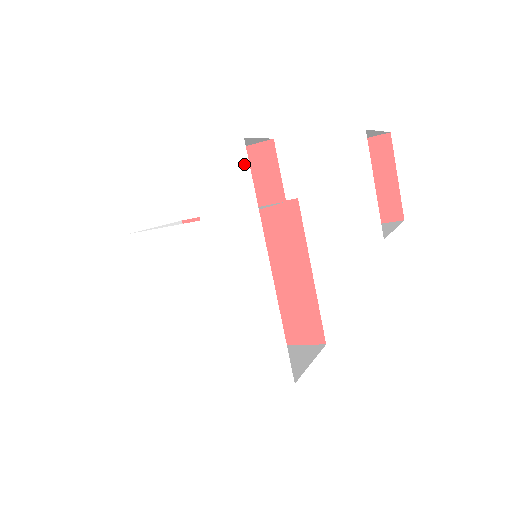
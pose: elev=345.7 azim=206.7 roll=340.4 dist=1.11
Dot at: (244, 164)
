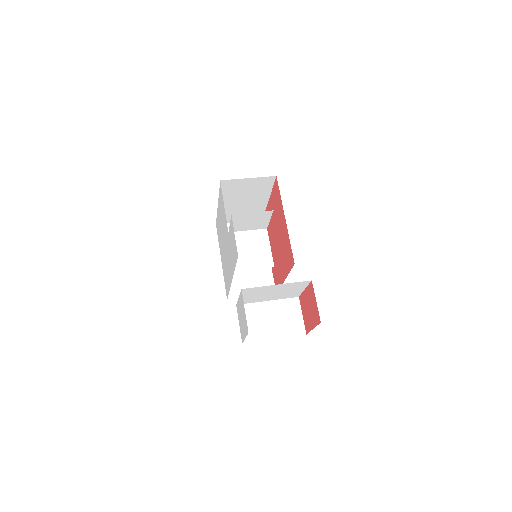
Dot at: (236, 258)
